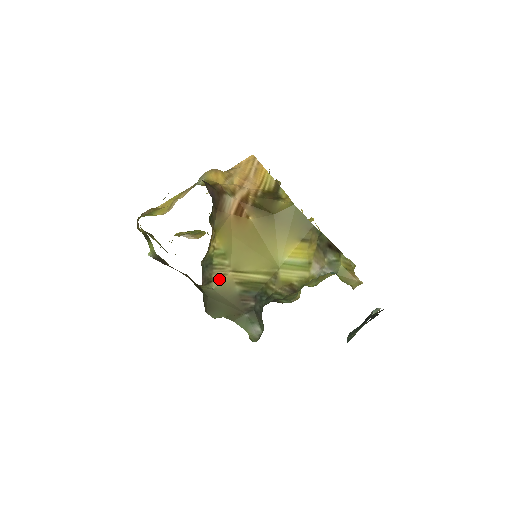
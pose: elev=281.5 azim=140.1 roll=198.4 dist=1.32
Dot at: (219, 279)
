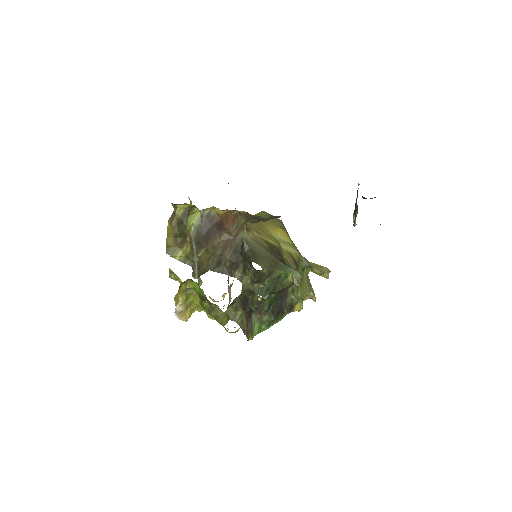
Dot at: (251, 233)
